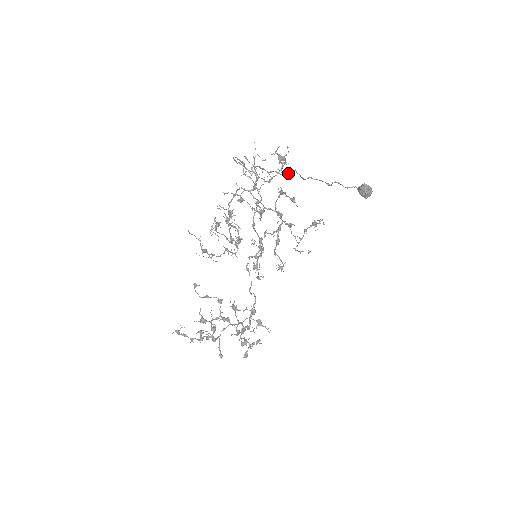
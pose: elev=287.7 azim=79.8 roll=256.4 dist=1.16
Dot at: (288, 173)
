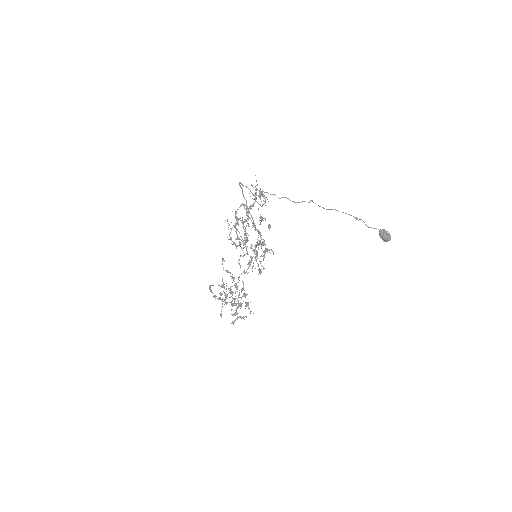
Dot at: occluded
